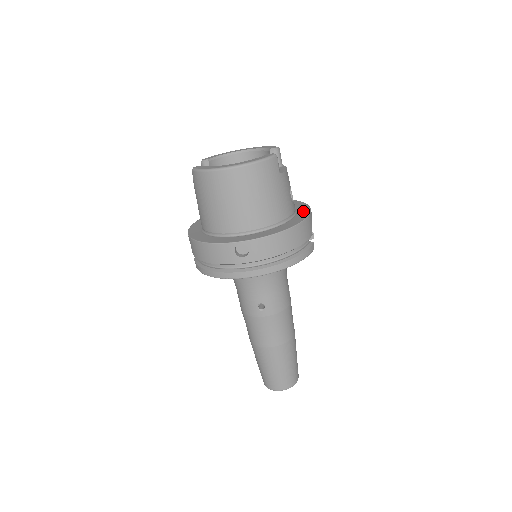
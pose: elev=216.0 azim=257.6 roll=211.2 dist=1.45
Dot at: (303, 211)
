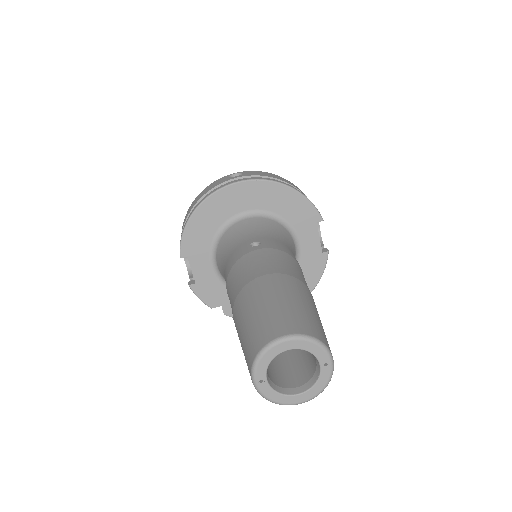
Dot at: occluded
